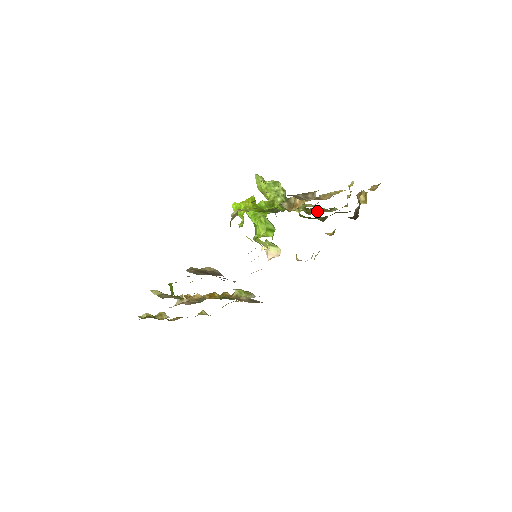
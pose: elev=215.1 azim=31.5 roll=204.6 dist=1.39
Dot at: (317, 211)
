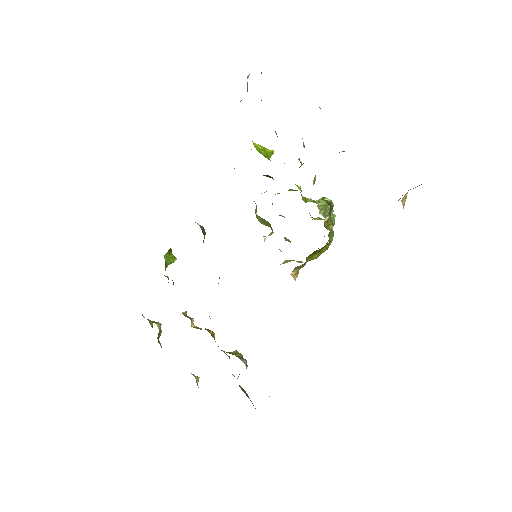
Dot at: occluded
